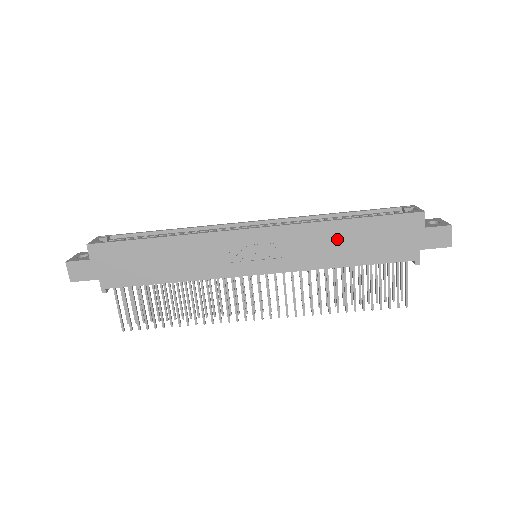
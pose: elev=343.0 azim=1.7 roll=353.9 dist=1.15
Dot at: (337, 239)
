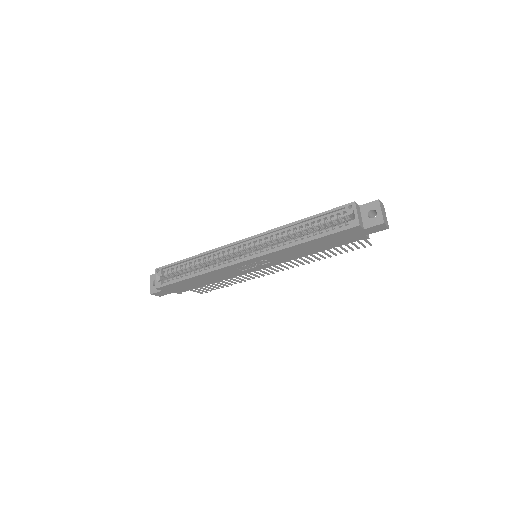
Dot at: (304, 248)
